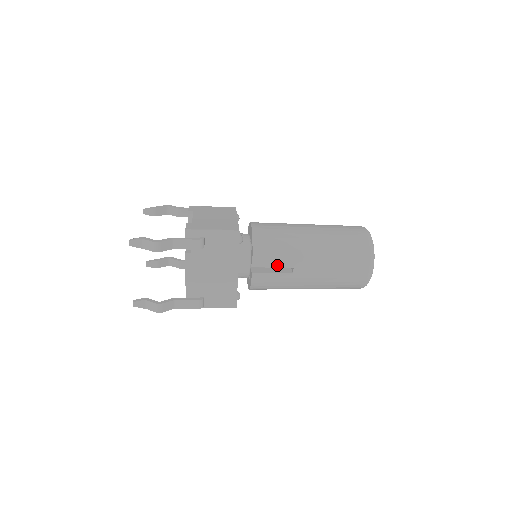
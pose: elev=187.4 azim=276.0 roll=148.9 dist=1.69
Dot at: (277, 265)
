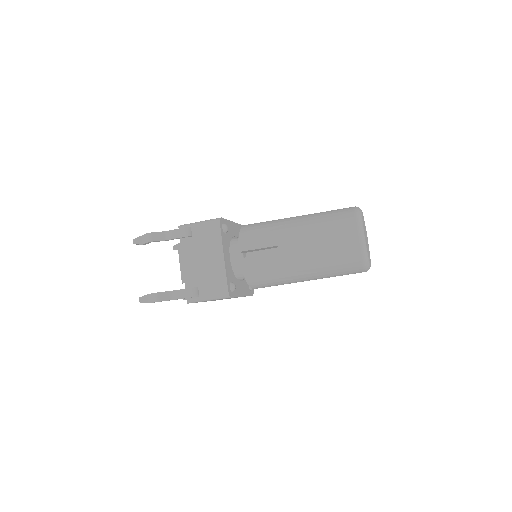
Dot at: (261, 246)
